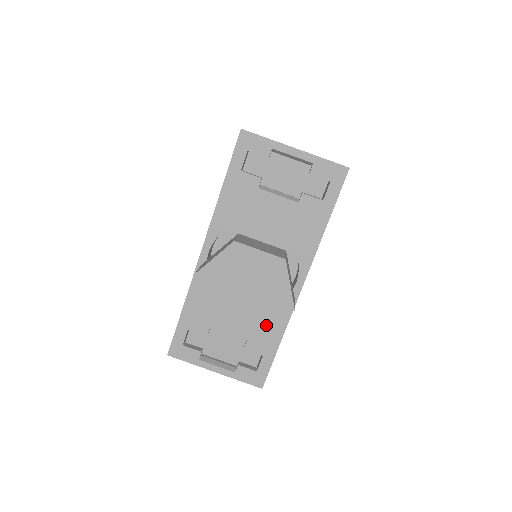
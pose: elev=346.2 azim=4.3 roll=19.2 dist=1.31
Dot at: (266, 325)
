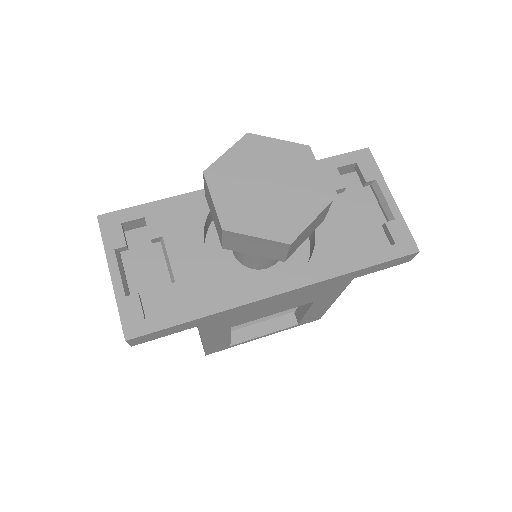
Dot at: (250, 228)
